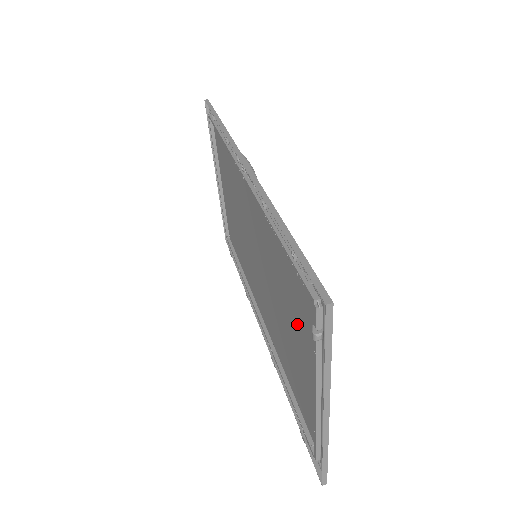
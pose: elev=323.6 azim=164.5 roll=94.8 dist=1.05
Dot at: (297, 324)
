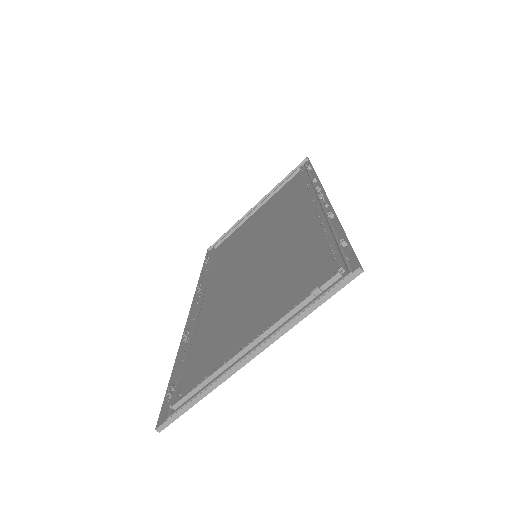
Dot at: (275, 297)
